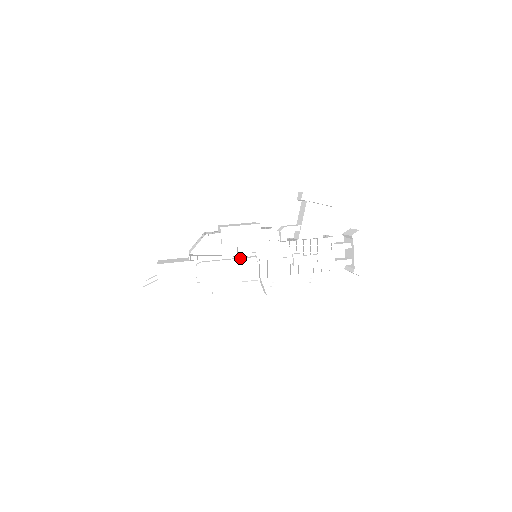
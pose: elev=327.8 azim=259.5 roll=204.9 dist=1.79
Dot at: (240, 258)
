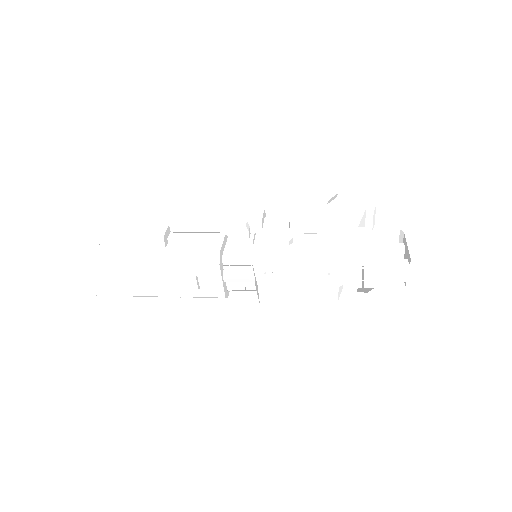
Dot at: (224, 220)
